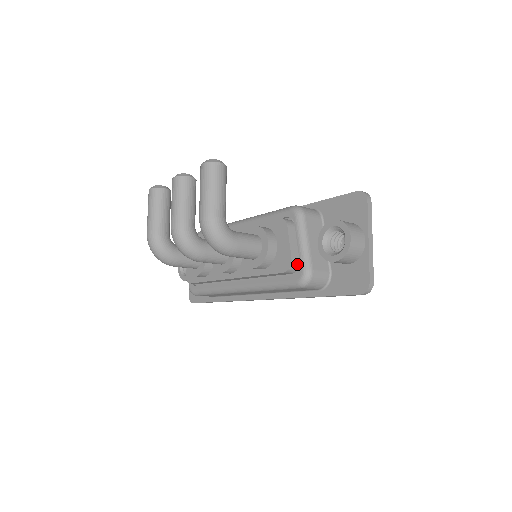
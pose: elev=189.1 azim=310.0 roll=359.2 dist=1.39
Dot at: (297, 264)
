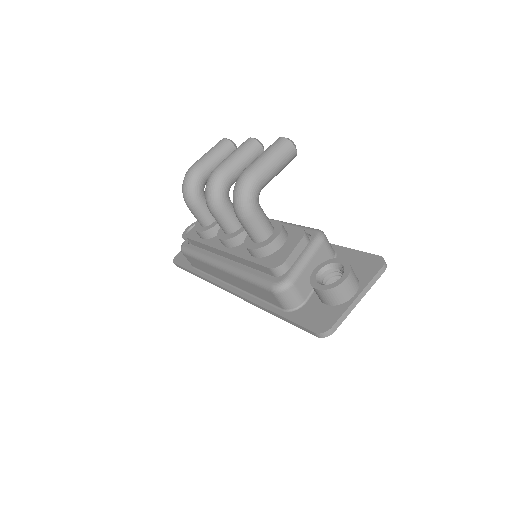
Dot at: (285, 270)
